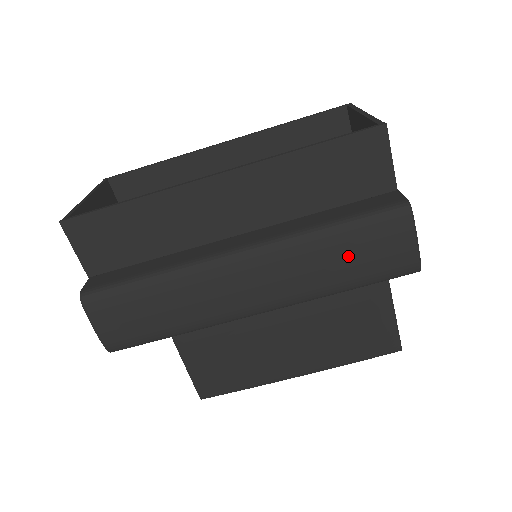
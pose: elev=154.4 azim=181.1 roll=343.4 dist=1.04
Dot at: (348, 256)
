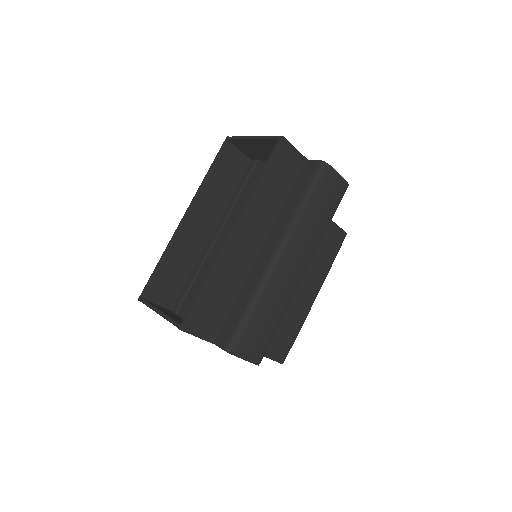
Dot at: (320, 208)
